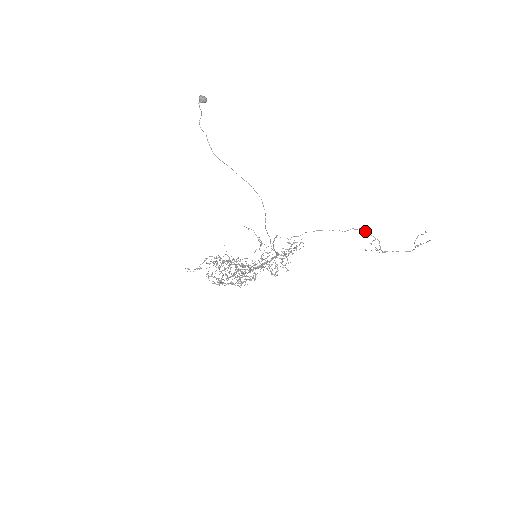
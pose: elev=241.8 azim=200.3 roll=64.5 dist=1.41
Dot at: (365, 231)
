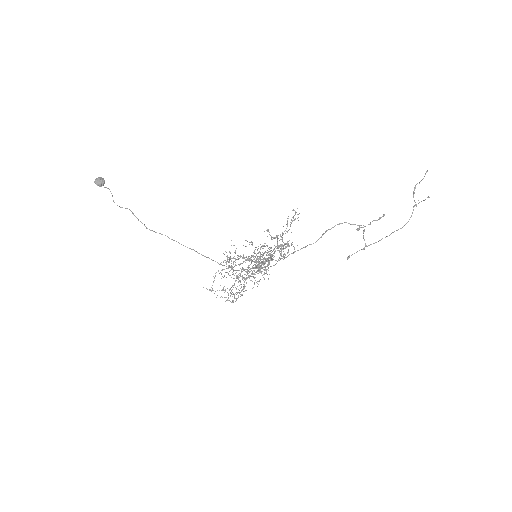
Dot at: occluded
